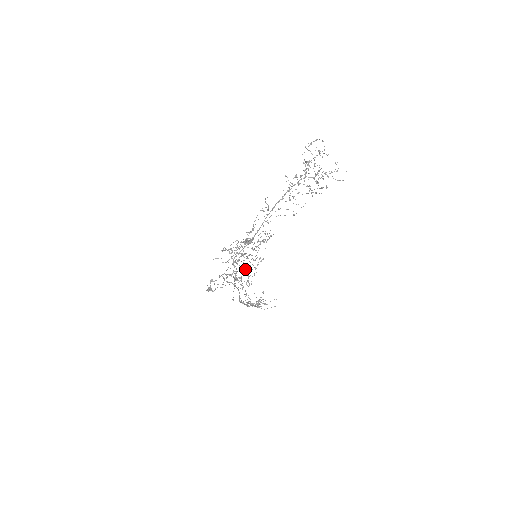
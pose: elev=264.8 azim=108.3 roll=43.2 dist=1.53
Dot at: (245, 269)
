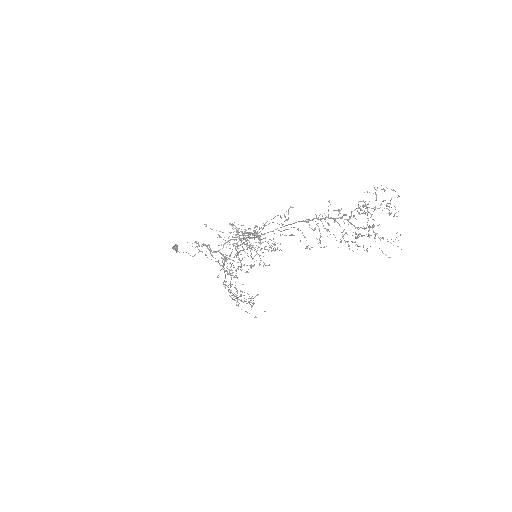
Dot at: occluded
